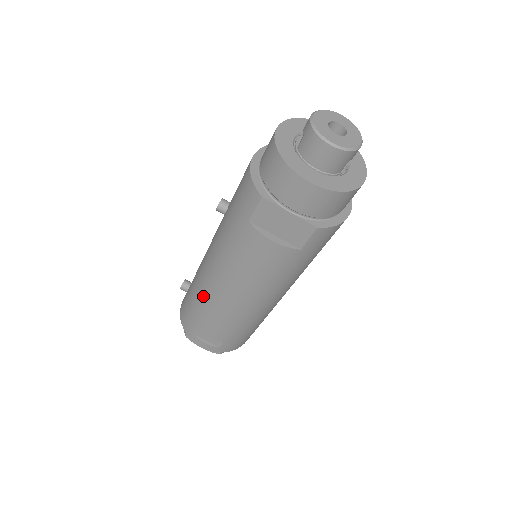
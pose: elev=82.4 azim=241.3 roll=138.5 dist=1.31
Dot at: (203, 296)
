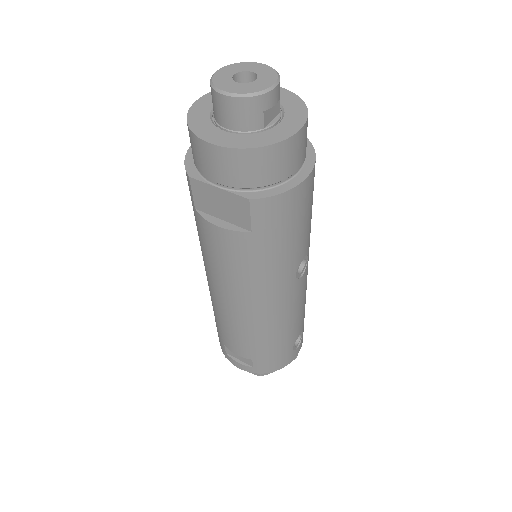
Dot at: (213, 307)
